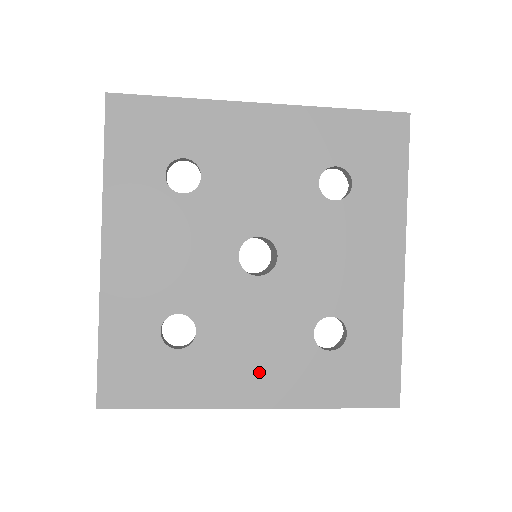
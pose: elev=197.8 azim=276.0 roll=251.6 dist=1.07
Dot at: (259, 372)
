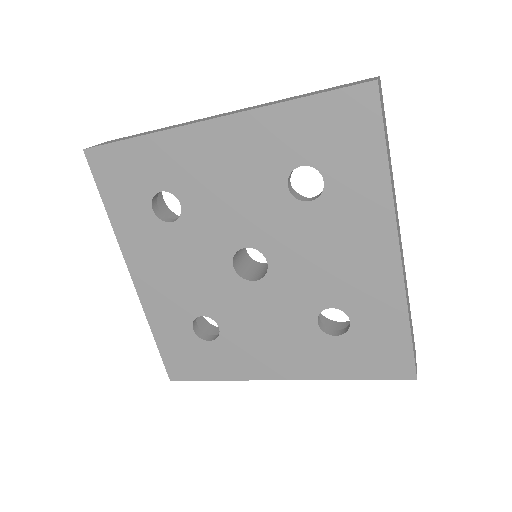
Dot at: (278, 355)
